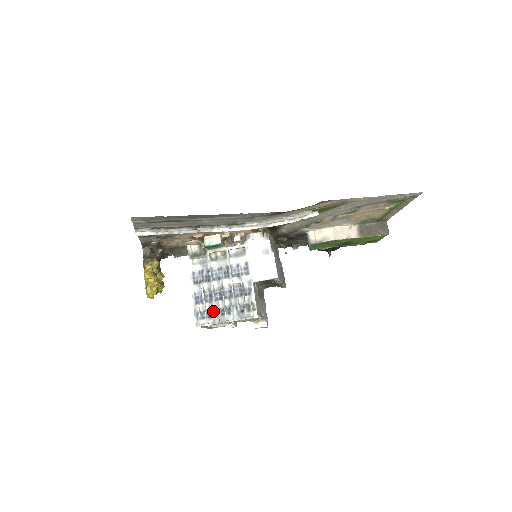
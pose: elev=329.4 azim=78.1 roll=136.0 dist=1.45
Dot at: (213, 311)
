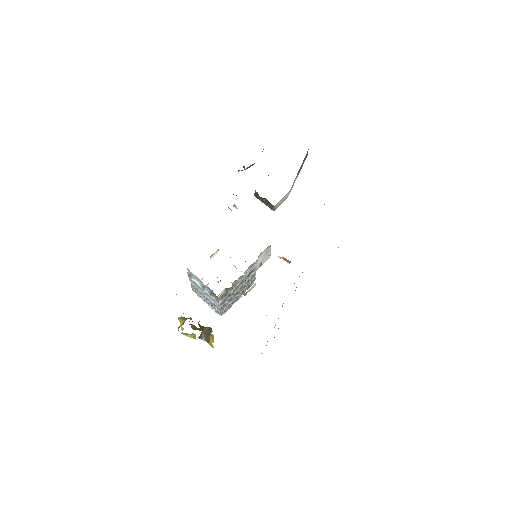
Dot at: occluded
